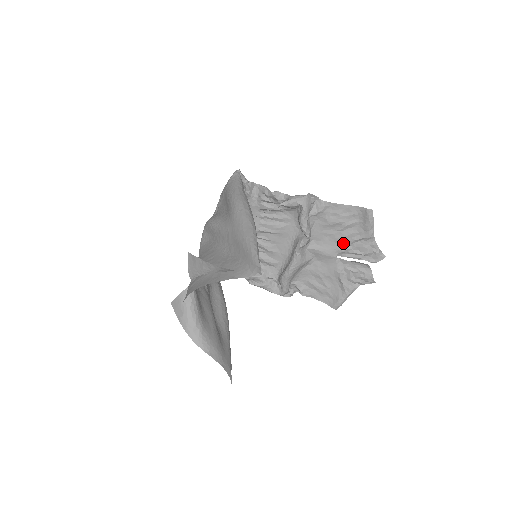
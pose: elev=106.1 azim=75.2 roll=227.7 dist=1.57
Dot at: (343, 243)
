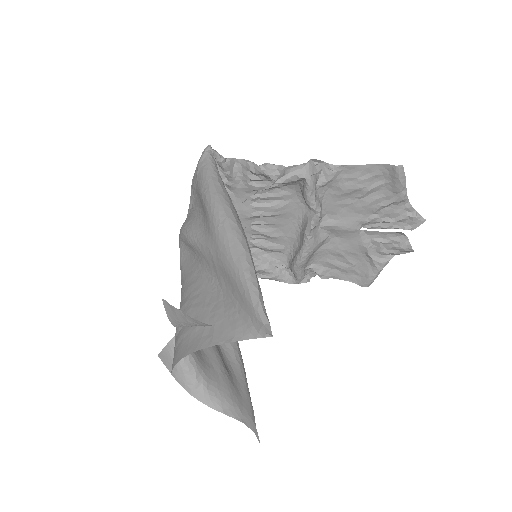
Dot at: (366, 212)
